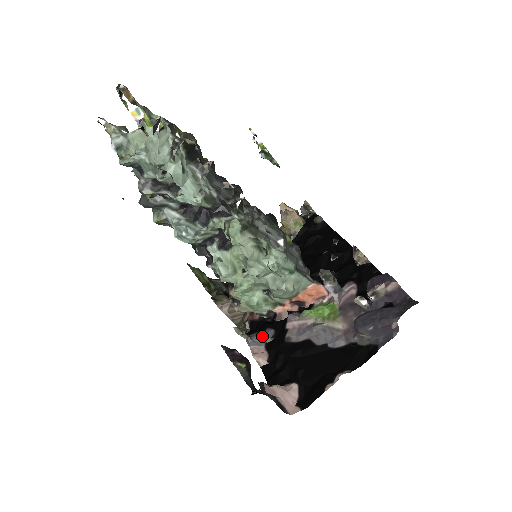
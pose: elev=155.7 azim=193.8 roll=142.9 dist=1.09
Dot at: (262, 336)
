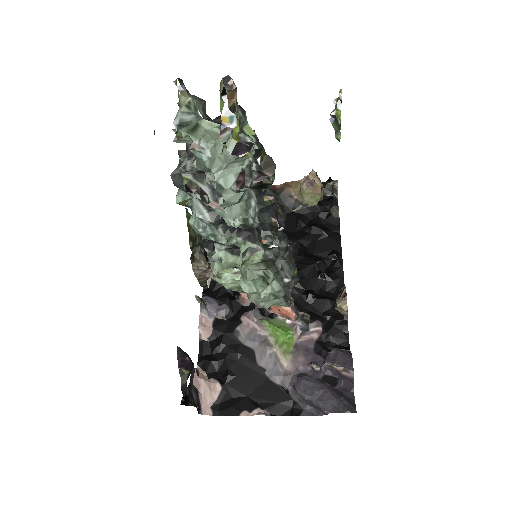
Dot at: (216, 307)
